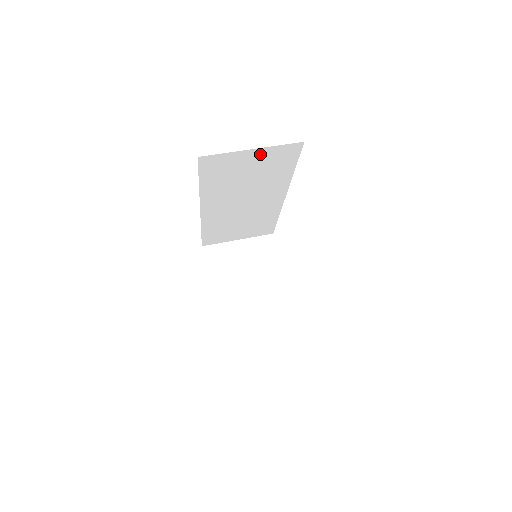
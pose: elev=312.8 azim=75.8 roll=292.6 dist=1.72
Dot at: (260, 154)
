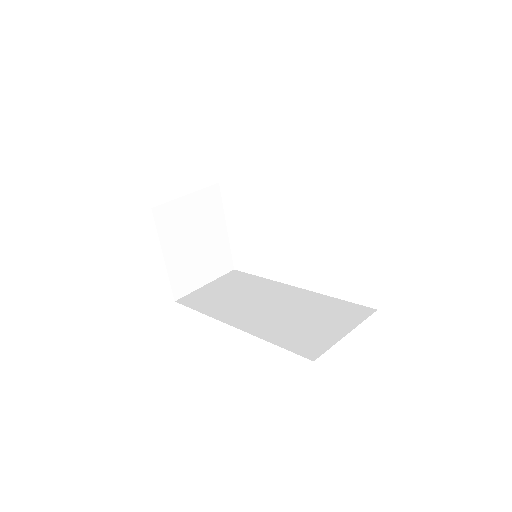
Dot at: occluded
